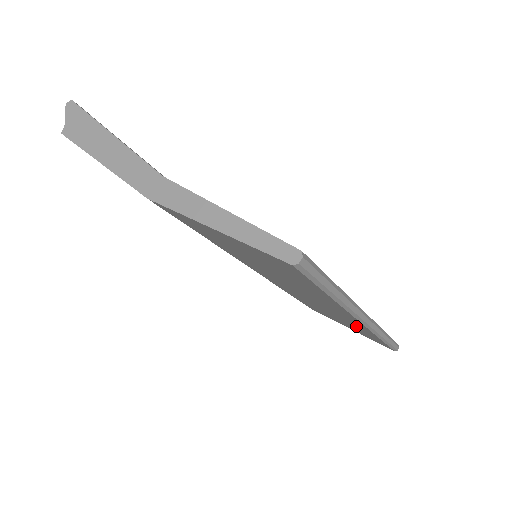
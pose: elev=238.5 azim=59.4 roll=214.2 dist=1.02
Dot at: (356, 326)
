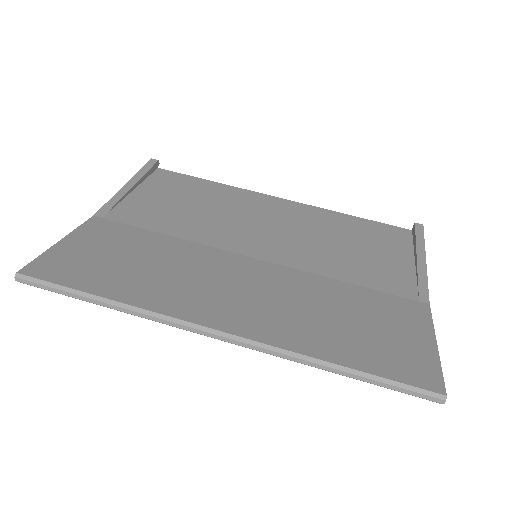
Dot at: occluded
